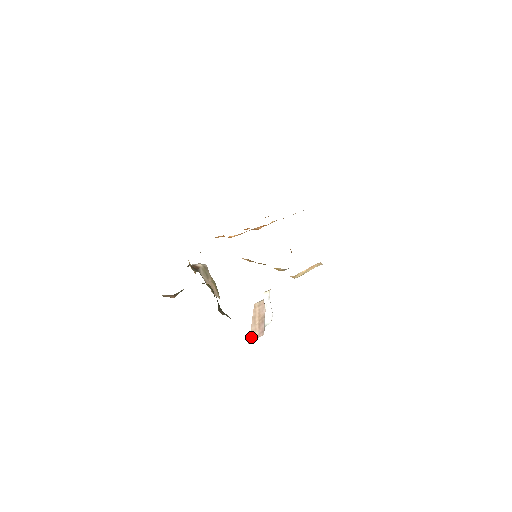
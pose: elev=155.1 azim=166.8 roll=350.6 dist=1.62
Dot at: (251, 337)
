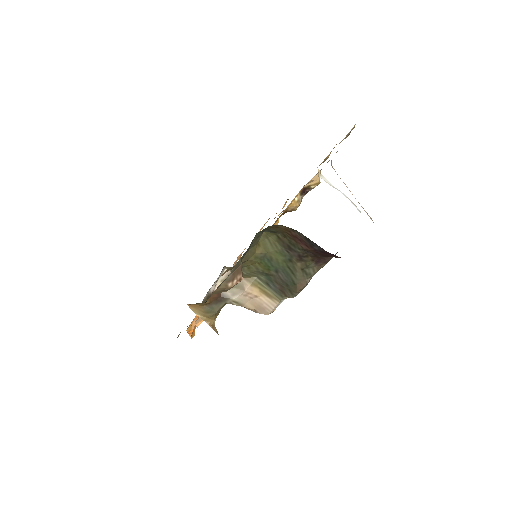
Dot at: occluded
